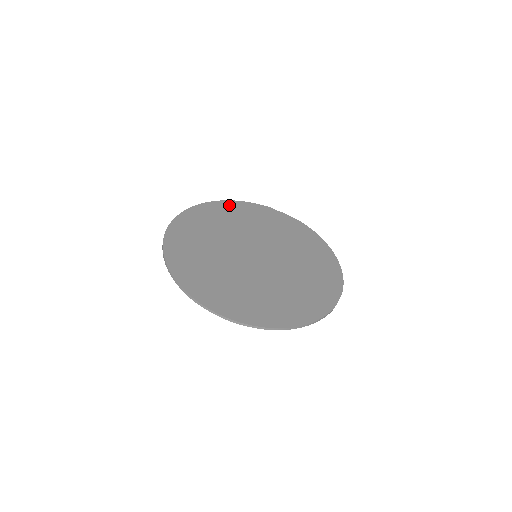
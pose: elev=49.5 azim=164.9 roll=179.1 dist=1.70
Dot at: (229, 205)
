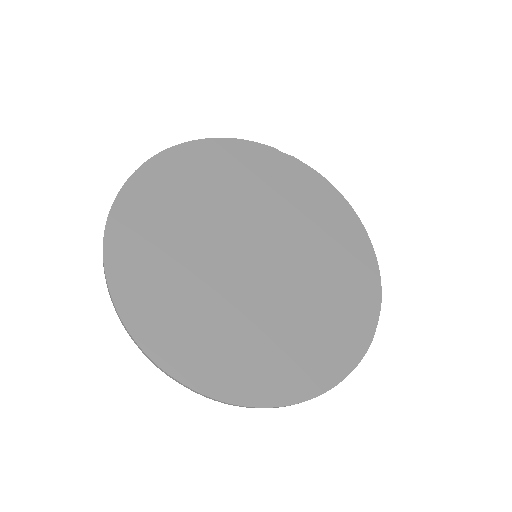
Dot at: (209, 149)
